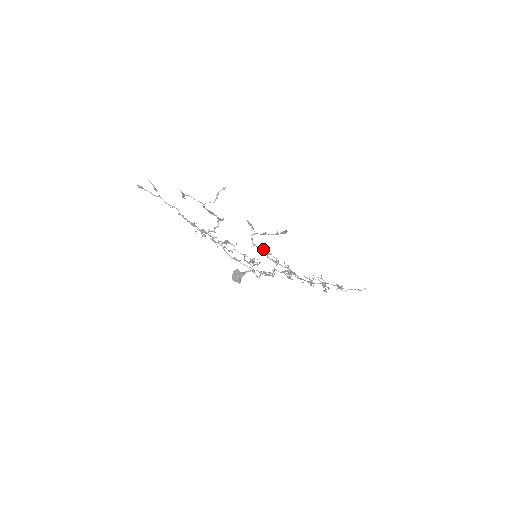
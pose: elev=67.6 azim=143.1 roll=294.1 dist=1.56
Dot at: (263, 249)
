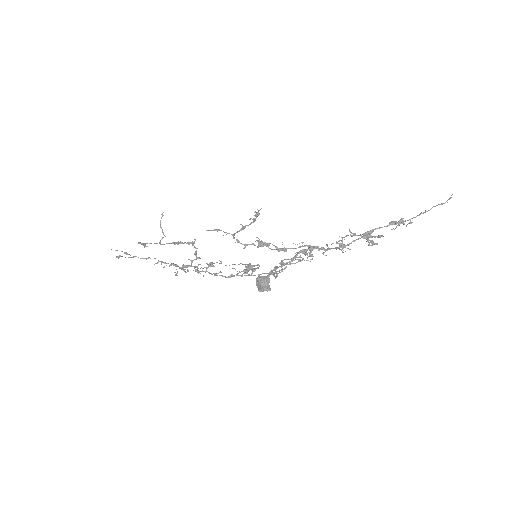
Dot at: (258, 243)
